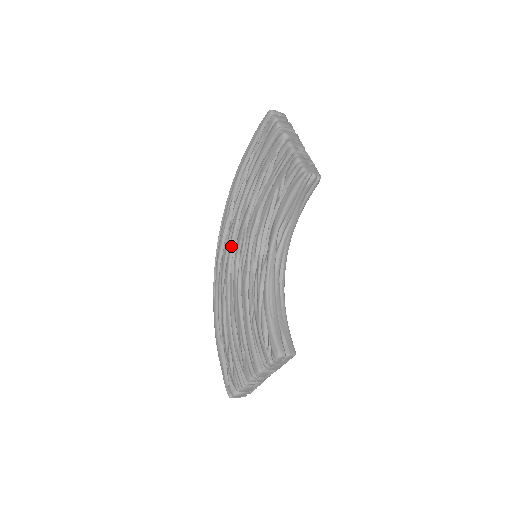
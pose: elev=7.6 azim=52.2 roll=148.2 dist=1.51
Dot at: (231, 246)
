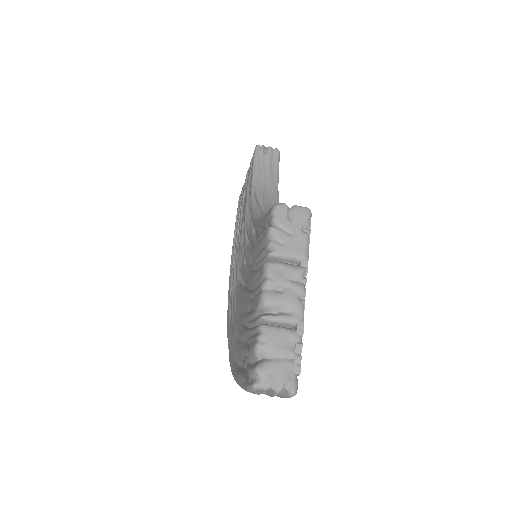
Dot at: (234, 286)
